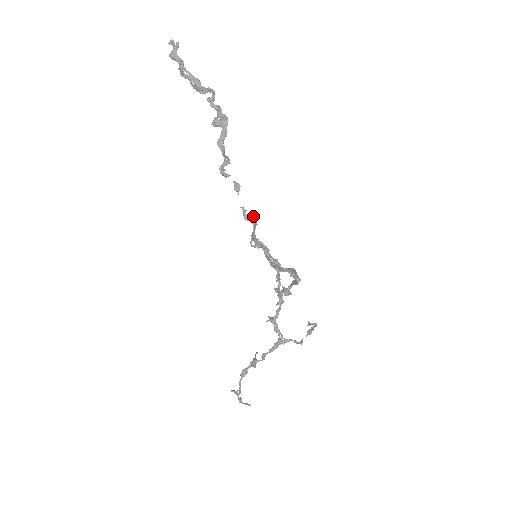
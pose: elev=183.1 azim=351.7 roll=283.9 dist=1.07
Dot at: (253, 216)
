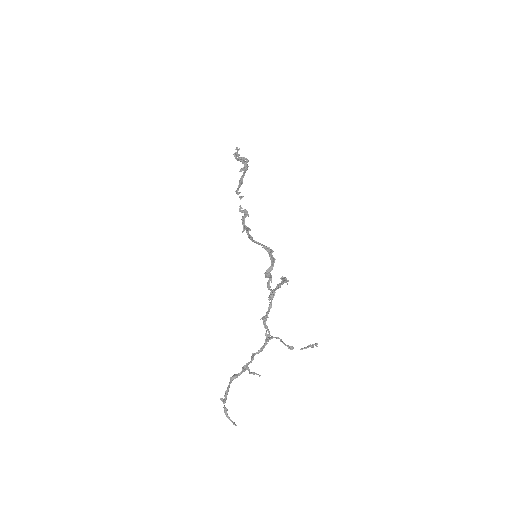
Dot at: (246, 211)
